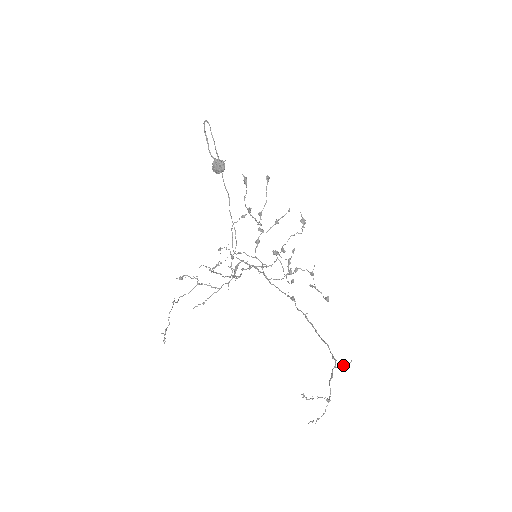
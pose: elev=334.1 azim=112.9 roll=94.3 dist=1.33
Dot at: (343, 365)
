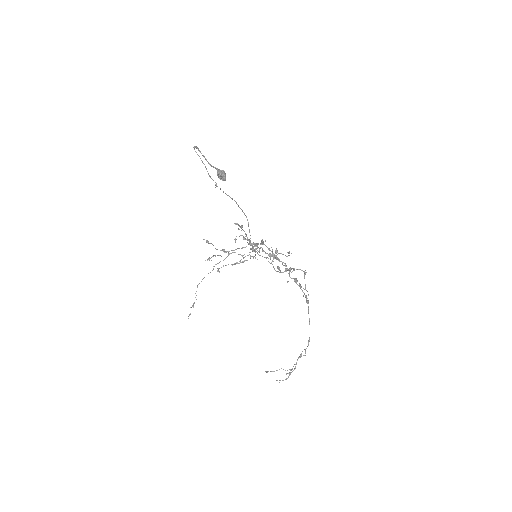
Dot at: (294, 364)
